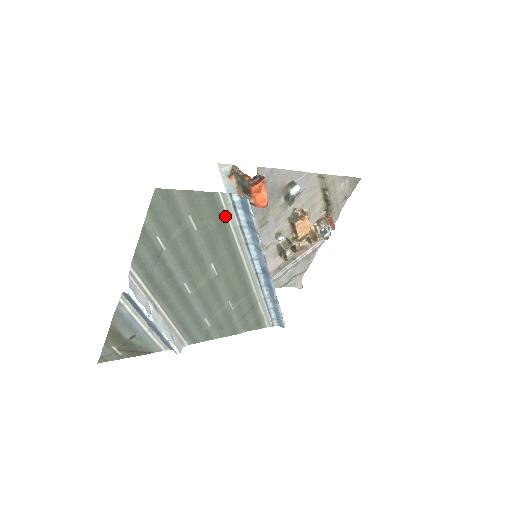
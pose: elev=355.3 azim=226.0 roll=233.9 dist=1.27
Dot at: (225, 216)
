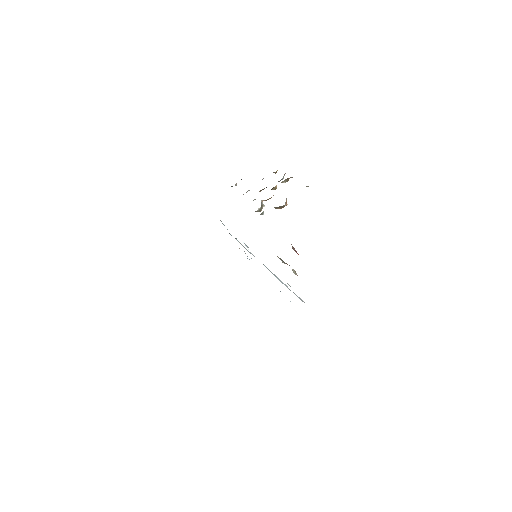
Dot at: occluded
